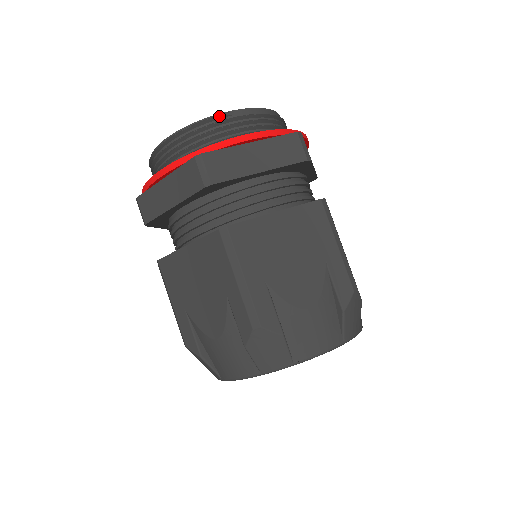
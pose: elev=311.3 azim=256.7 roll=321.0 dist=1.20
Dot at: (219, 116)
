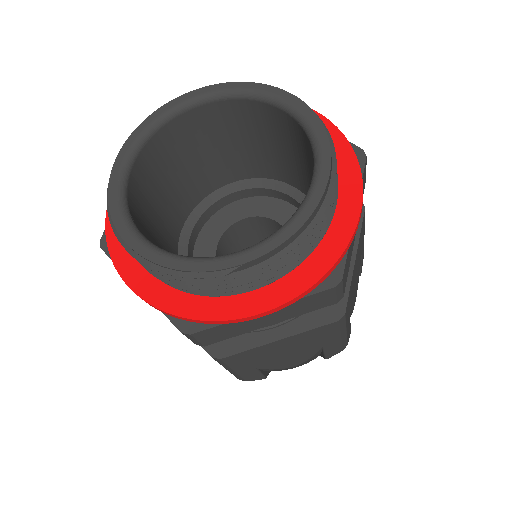
Dot at: (218, 276)
